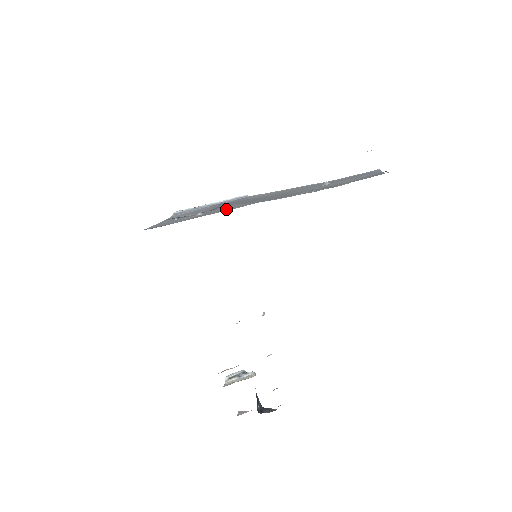
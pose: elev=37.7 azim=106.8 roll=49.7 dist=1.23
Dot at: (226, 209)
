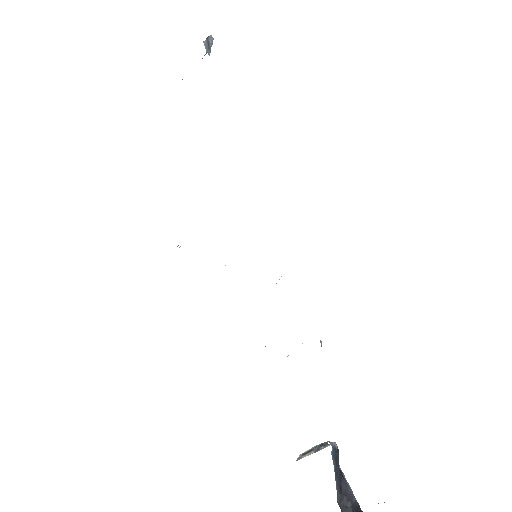
Dot at: occluded
